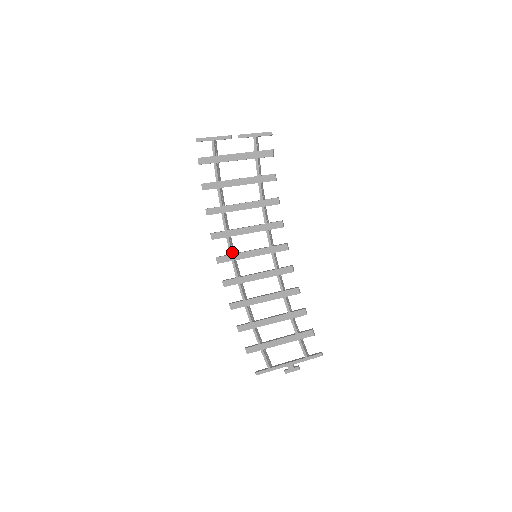
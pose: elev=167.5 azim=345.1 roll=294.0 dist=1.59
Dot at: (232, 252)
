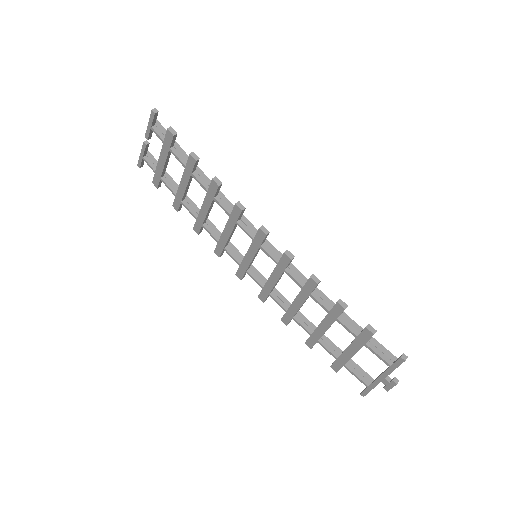
Dot at: (240, 262)
